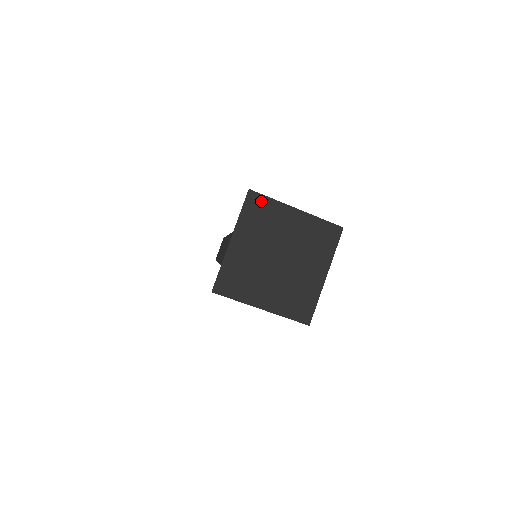
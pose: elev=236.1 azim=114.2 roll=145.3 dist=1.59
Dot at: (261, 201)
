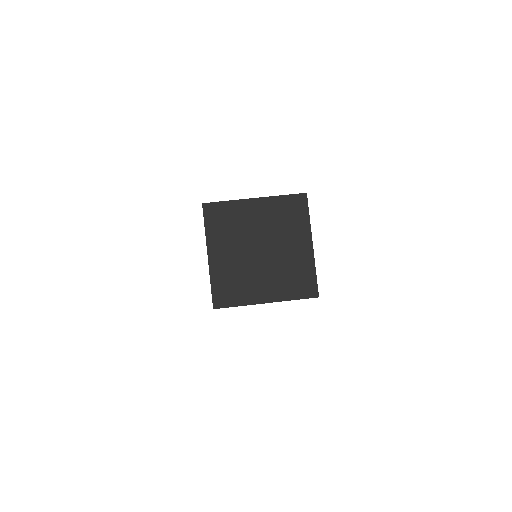
Dot at: (218, 208)
